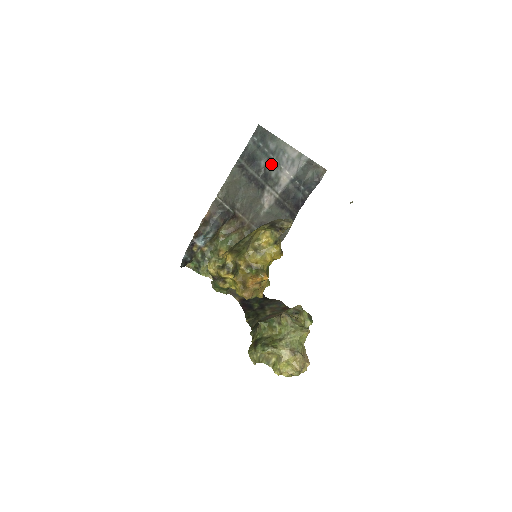
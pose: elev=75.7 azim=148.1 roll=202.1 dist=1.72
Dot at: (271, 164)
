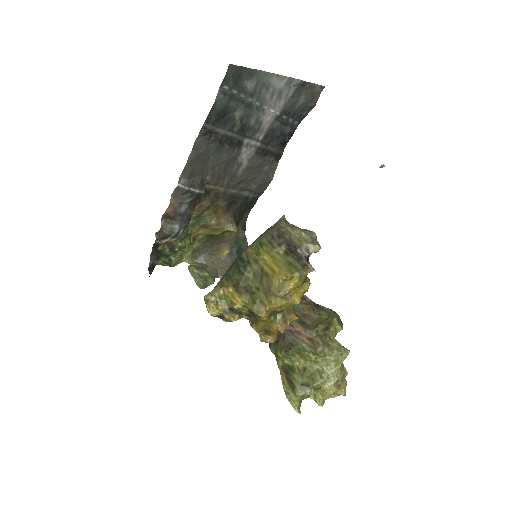
Dot at: (249, 110)
